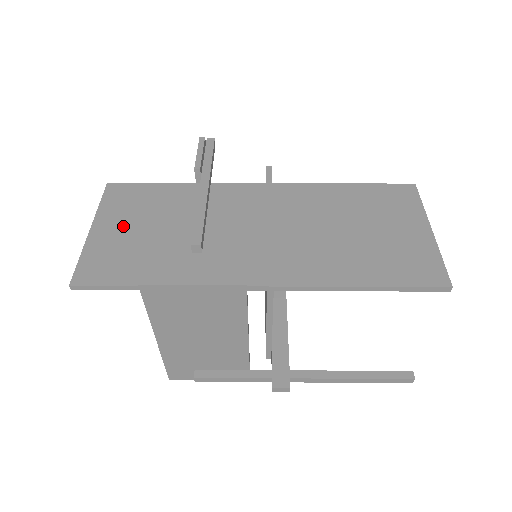
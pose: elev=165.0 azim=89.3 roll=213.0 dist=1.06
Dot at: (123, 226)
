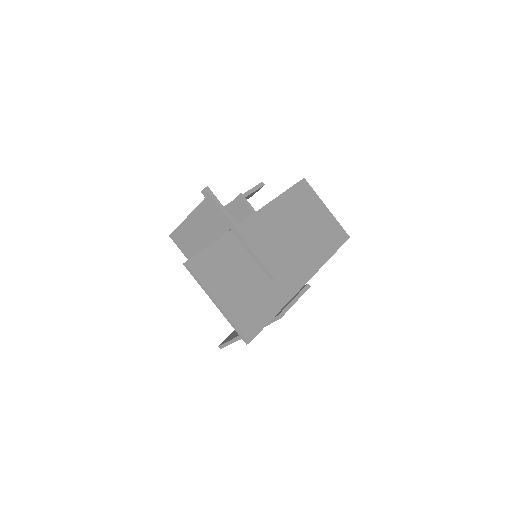
Dot at: (230, 289)
